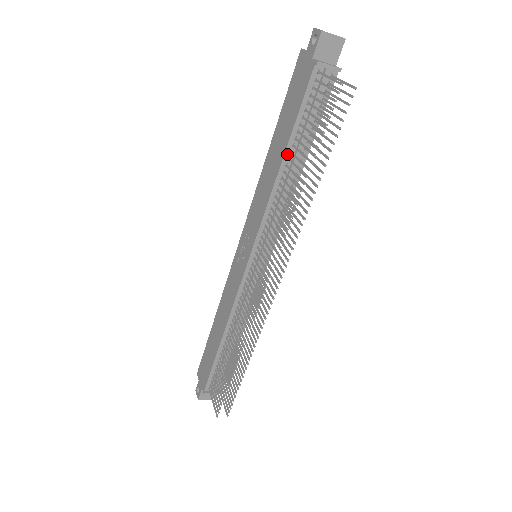
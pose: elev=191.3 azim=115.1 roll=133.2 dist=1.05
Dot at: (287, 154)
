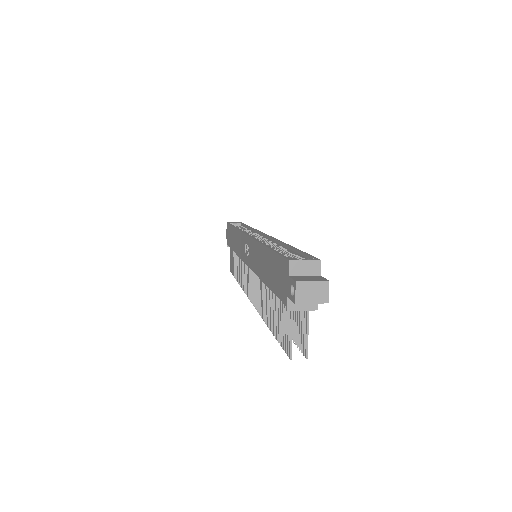
Dot at: occluded
